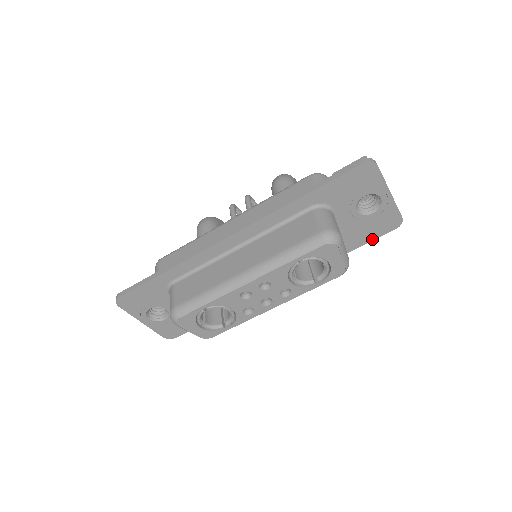
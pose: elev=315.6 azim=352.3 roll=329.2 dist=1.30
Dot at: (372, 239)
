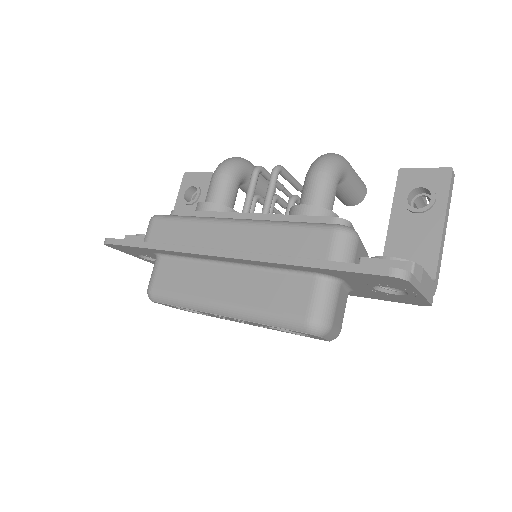
Dot at: (389, 300)
